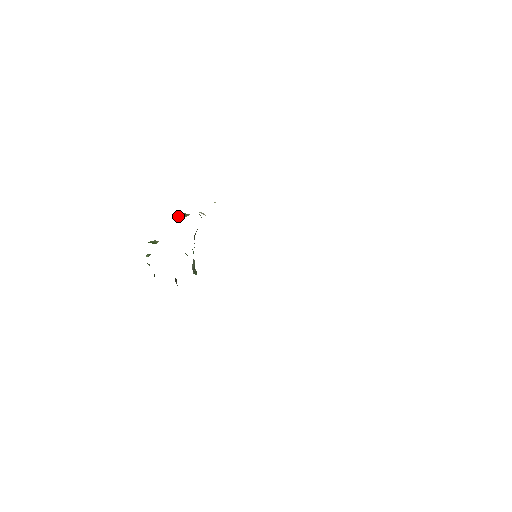
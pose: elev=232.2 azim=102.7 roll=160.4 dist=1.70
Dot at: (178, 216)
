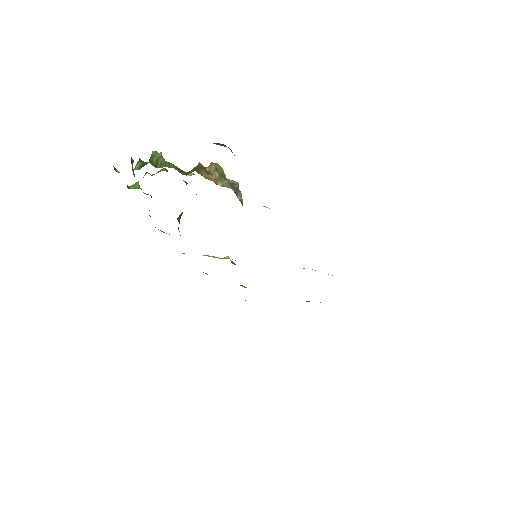
Dot at: (212, 166)
